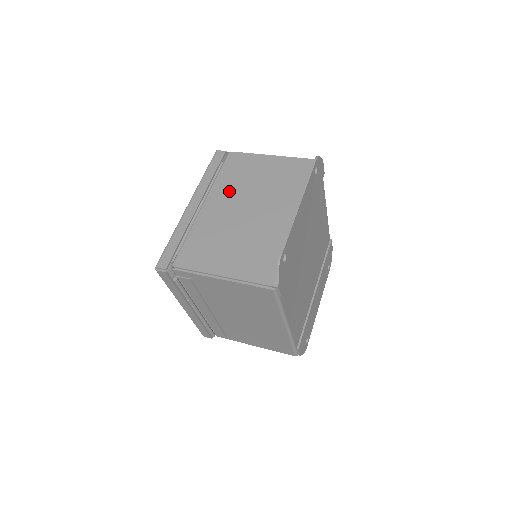
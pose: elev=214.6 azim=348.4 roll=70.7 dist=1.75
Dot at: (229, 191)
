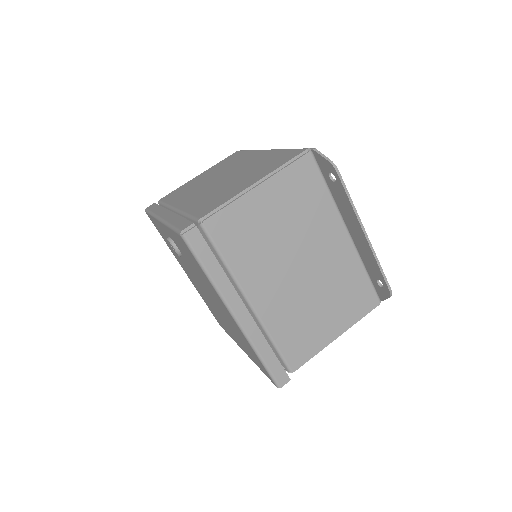
Dot at: (261, 268)
